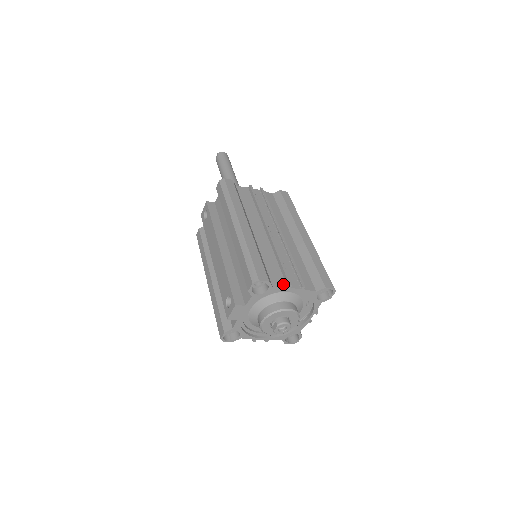
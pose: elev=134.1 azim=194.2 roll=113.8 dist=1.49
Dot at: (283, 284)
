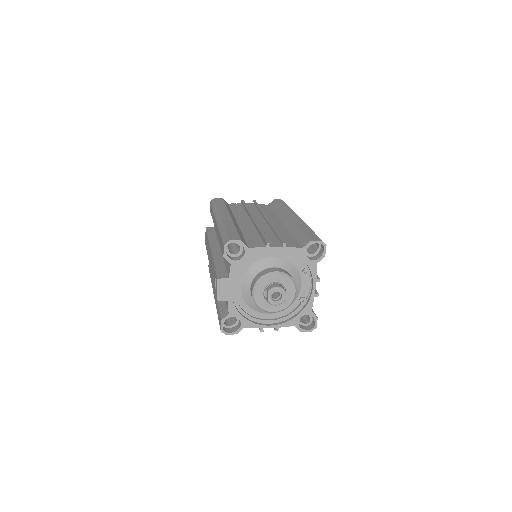
Dot at: (261, 245)
